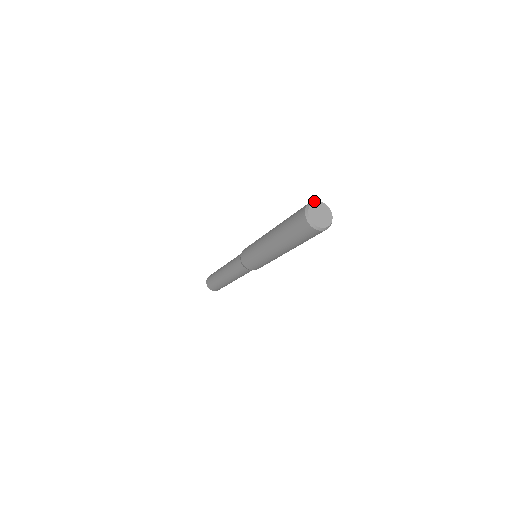
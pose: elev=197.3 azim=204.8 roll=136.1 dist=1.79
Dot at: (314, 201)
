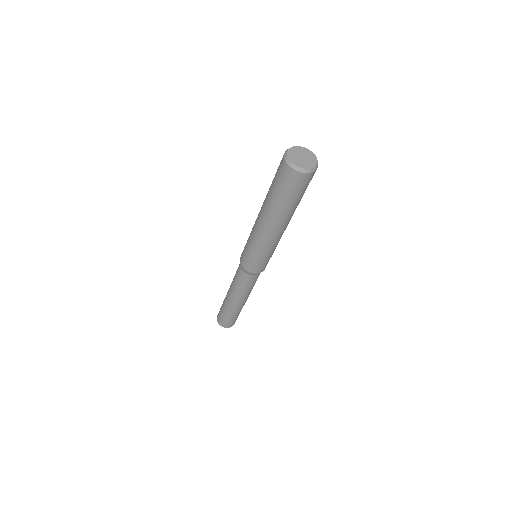
Dot at: (288, 149)
